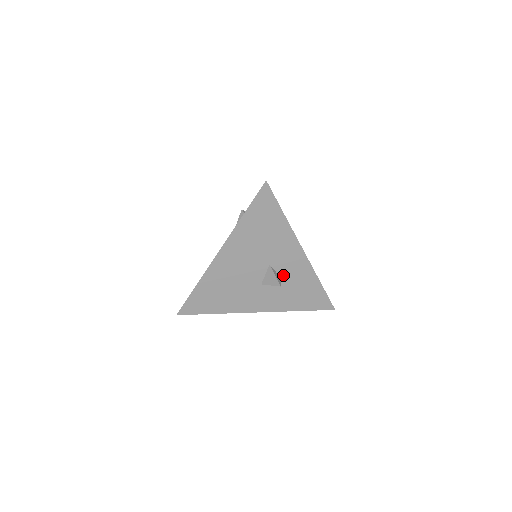
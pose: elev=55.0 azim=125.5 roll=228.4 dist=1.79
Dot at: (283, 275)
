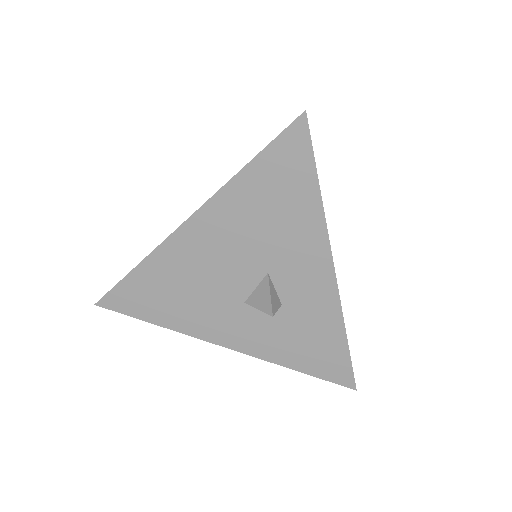
Dot at: (286, 299)
